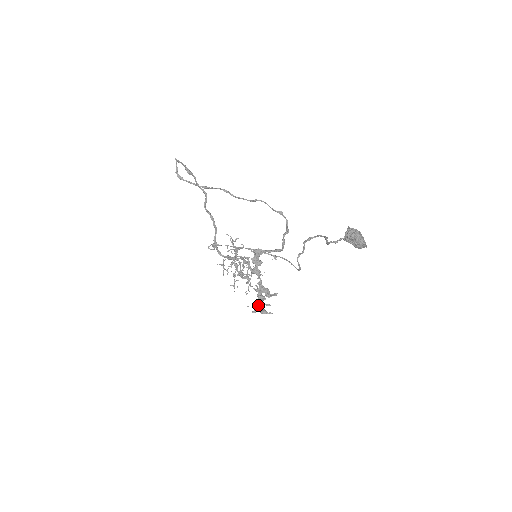
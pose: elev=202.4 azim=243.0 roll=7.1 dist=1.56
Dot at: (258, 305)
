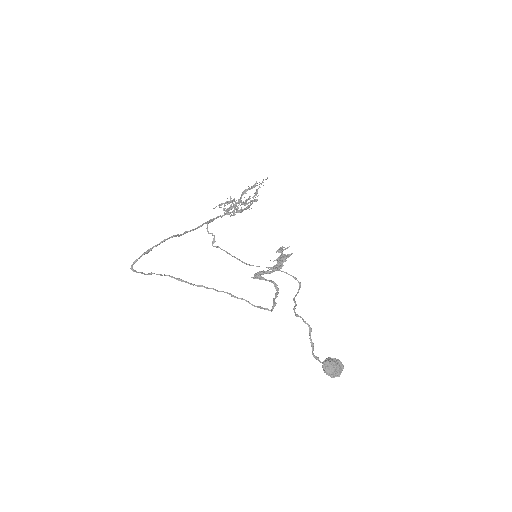
Dot at: occluded
